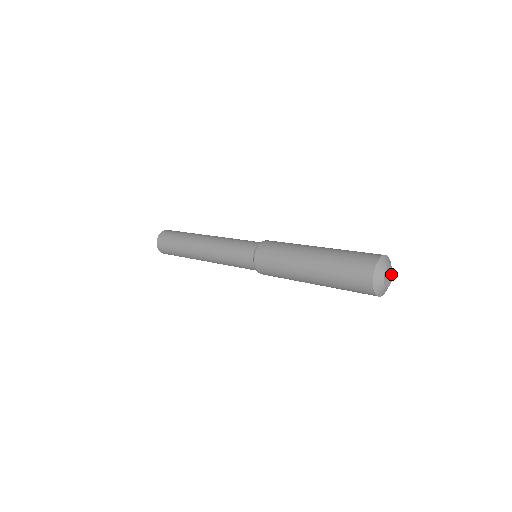
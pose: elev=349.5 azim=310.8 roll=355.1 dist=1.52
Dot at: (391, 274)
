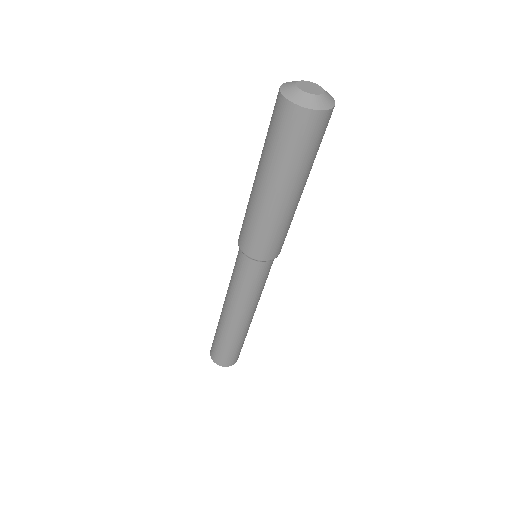
Dot at: (320, 91)
